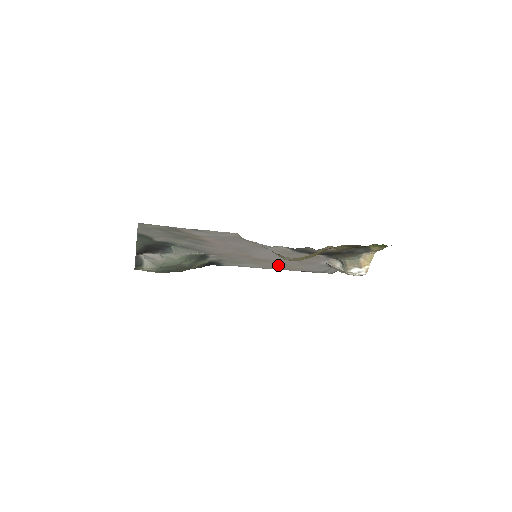
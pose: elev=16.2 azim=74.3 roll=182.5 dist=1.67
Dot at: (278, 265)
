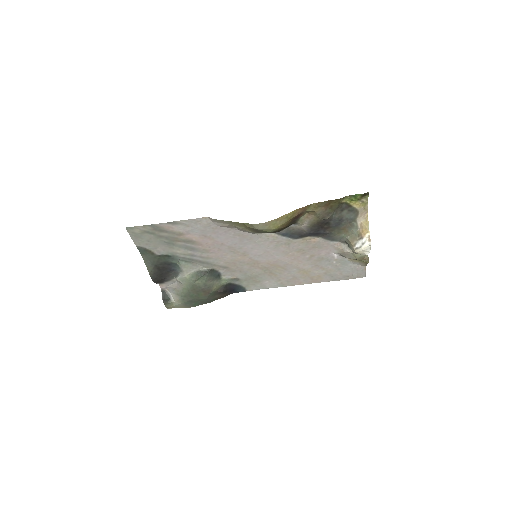
Dot at: (296, 274)
